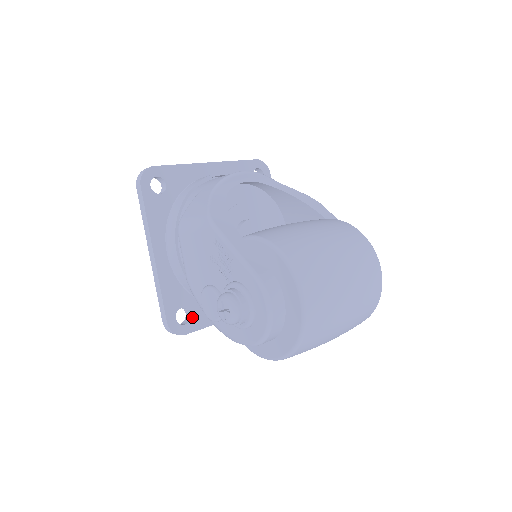
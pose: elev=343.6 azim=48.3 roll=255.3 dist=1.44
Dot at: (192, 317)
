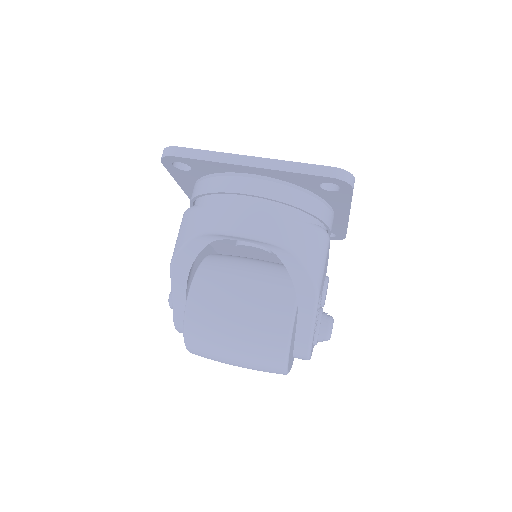
Dot at: occluded
